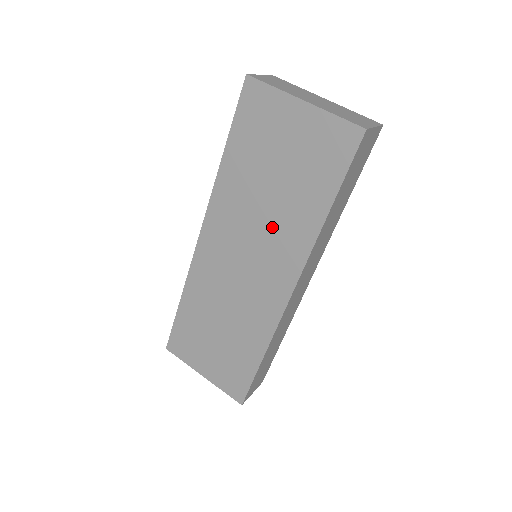
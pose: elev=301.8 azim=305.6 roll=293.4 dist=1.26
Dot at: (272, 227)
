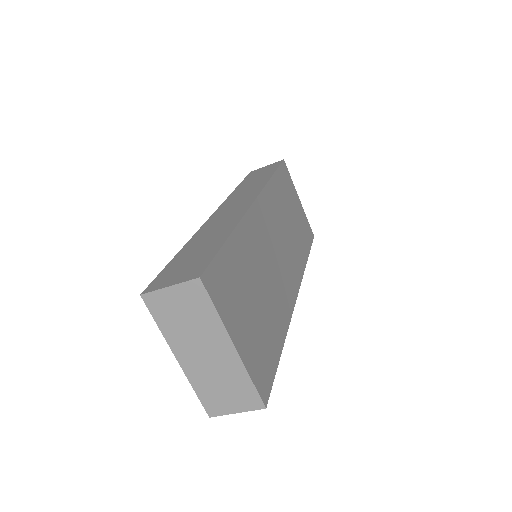
Dot at: occluded
